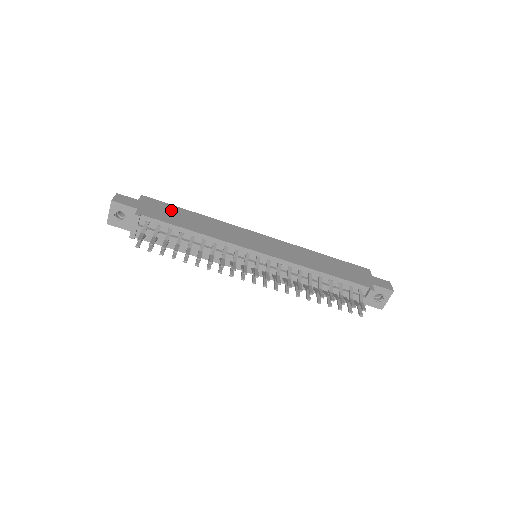
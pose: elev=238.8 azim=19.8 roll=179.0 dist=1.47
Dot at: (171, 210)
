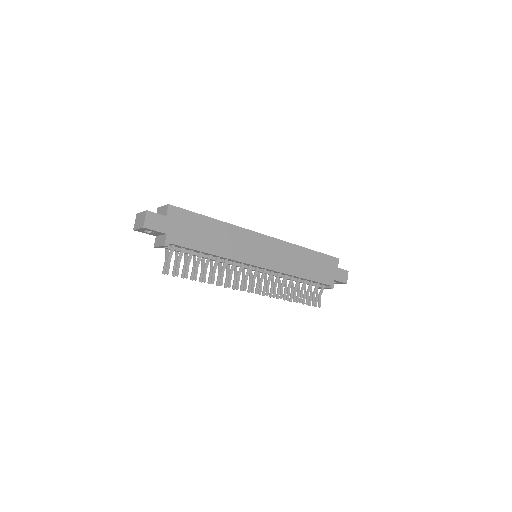
Dot at: (195, 224)
